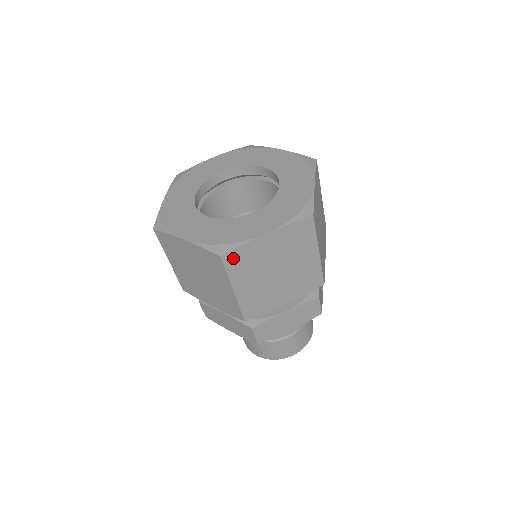
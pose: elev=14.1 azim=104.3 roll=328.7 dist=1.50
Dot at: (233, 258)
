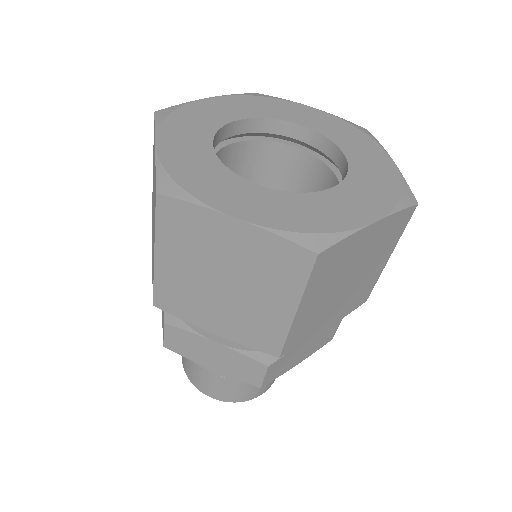
Dot at: (327, 258)
